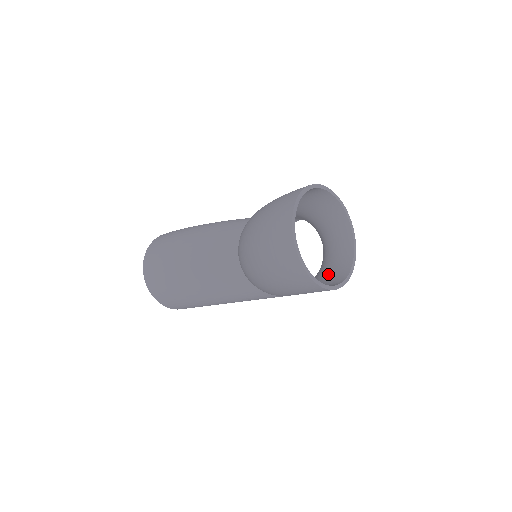
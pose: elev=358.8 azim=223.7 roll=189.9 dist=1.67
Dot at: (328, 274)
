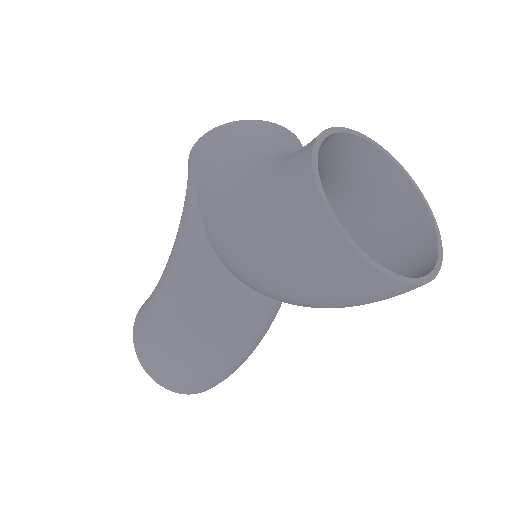
Dot at: (369, 195)
